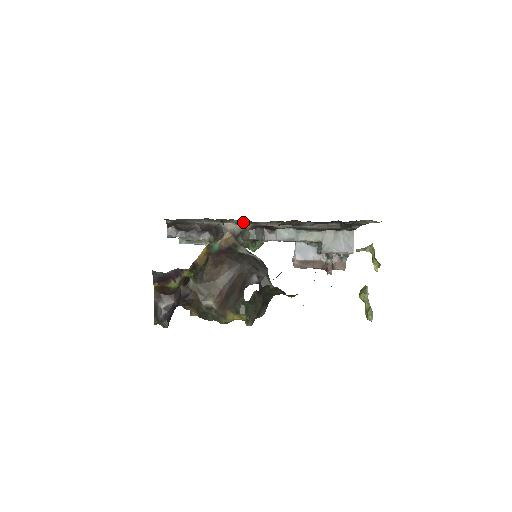
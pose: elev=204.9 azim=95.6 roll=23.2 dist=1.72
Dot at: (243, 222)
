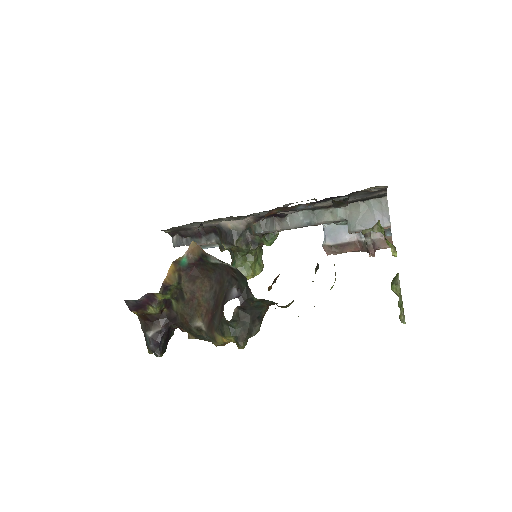
Dot at: (234, 218)
